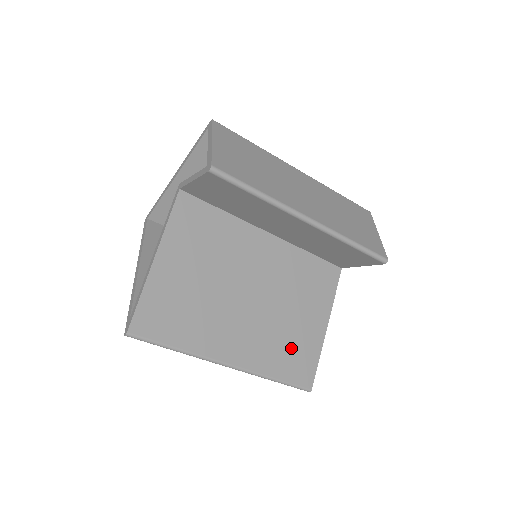
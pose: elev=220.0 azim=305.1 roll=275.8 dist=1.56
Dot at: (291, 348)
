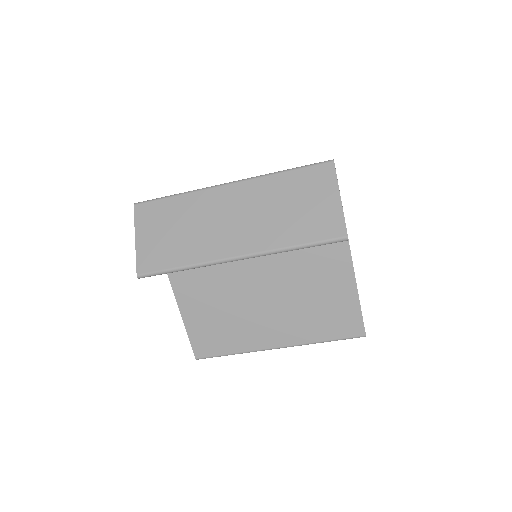
Dot at: (326, 314)
